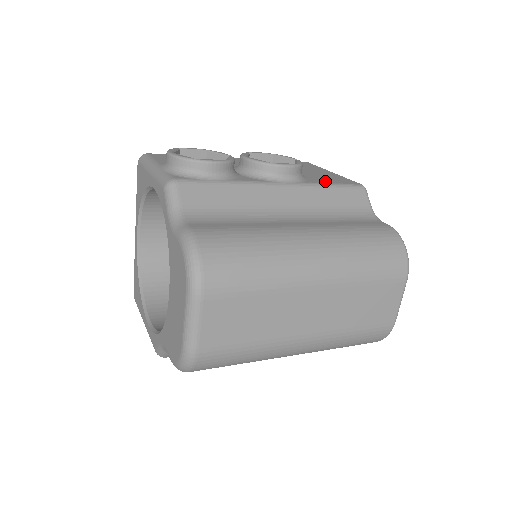
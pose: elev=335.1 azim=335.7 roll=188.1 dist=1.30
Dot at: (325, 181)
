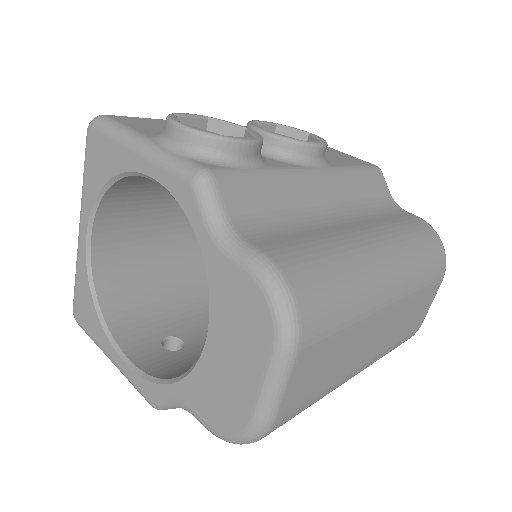
Dot at: (345, 162)
